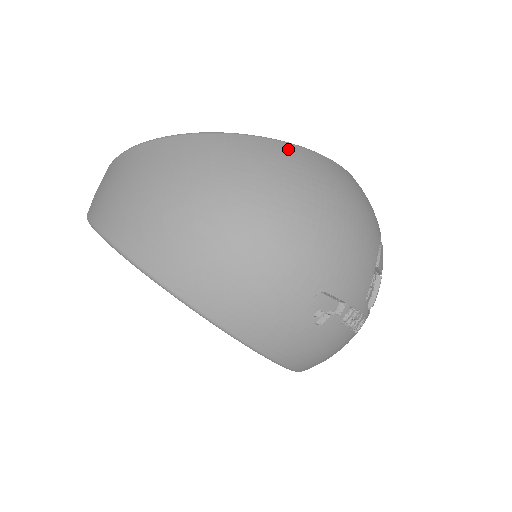
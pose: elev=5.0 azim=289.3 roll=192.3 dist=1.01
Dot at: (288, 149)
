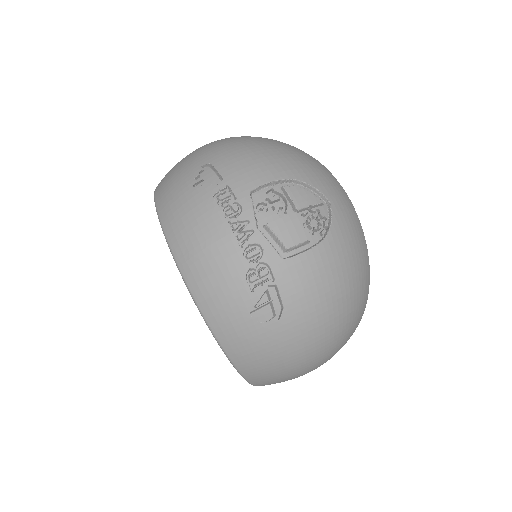
Dot at: occluded
